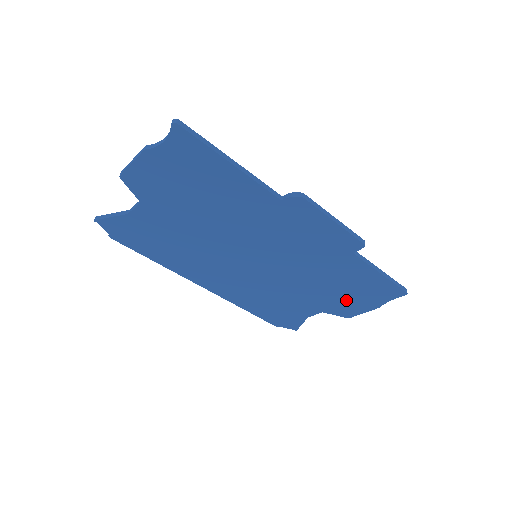
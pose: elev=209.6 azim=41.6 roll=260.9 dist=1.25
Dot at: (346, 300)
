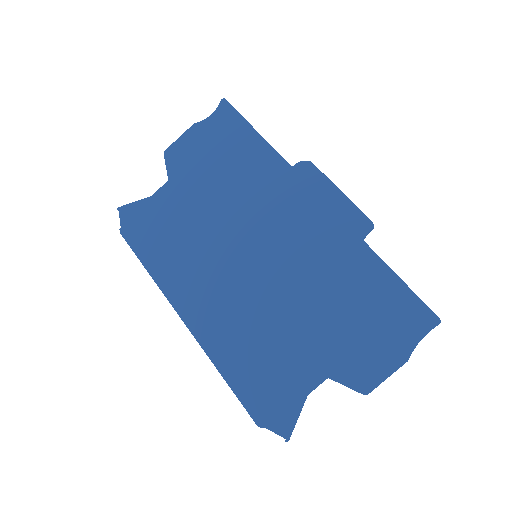
Dot at: (360, 342)
